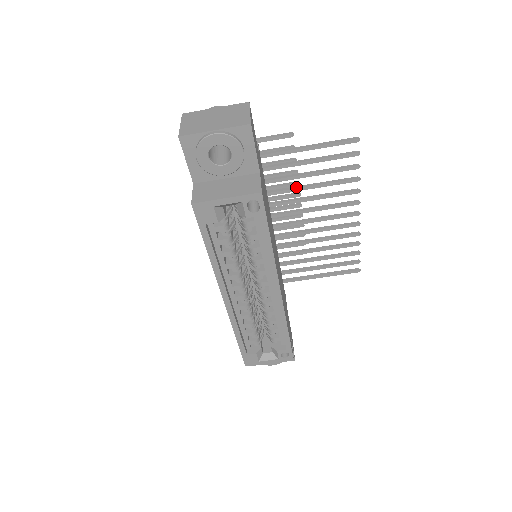
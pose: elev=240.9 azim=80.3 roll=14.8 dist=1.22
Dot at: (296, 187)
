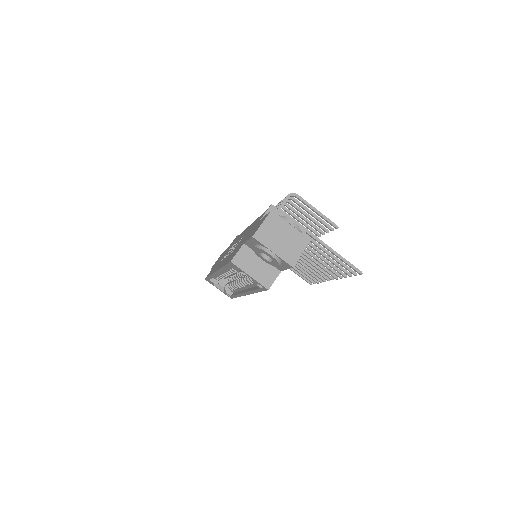
Dot at: (311, 249)
